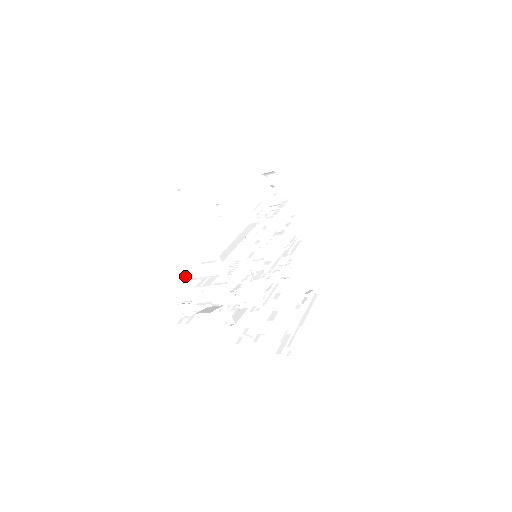
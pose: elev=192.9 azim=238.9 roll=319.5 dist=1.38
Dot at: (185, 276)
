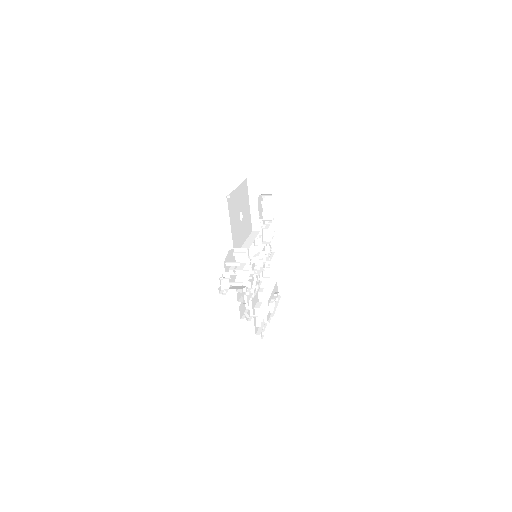
Dot at: (226, 260)
